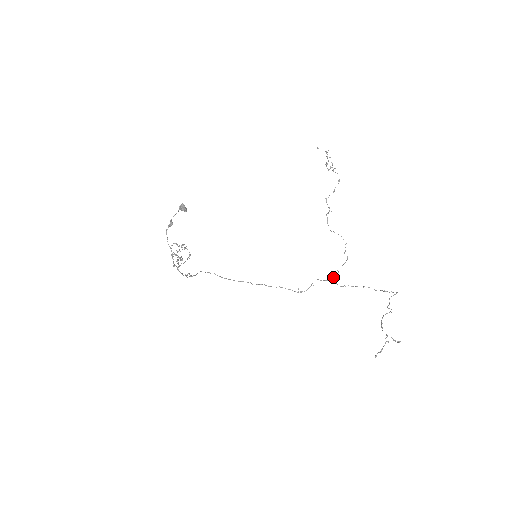
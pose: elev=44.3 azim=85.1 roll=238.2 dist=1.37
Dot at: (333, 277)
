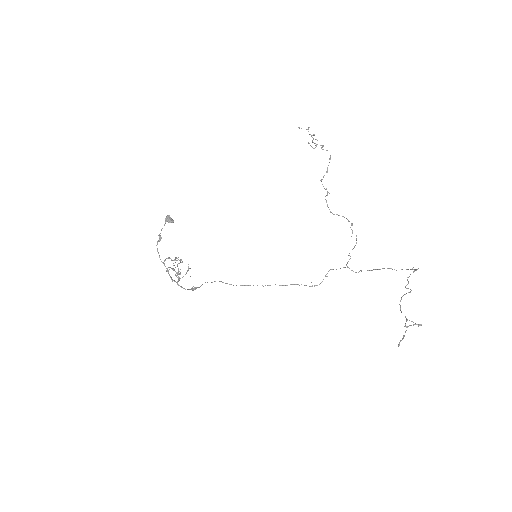
Dot at: (346, 264)
